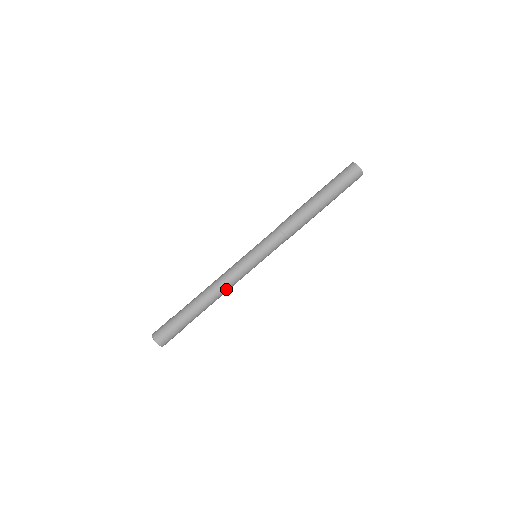
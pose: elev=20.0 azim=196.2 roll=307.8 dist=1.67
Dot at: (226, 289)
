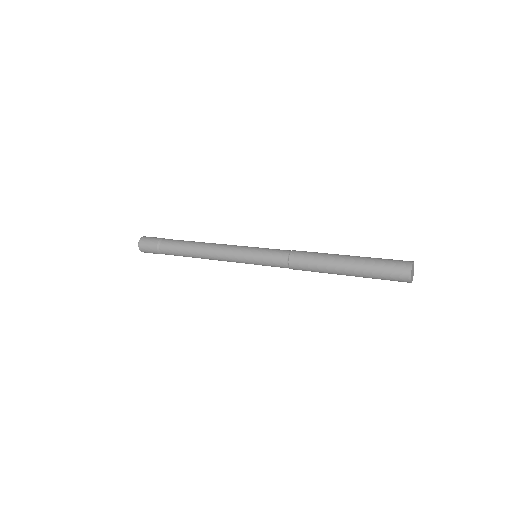
Dot at: (213, 259)
